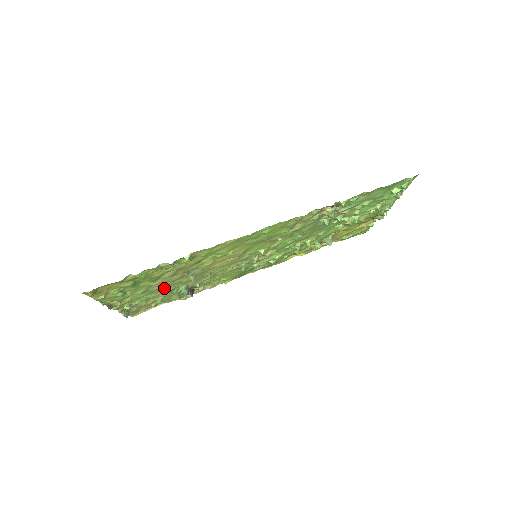
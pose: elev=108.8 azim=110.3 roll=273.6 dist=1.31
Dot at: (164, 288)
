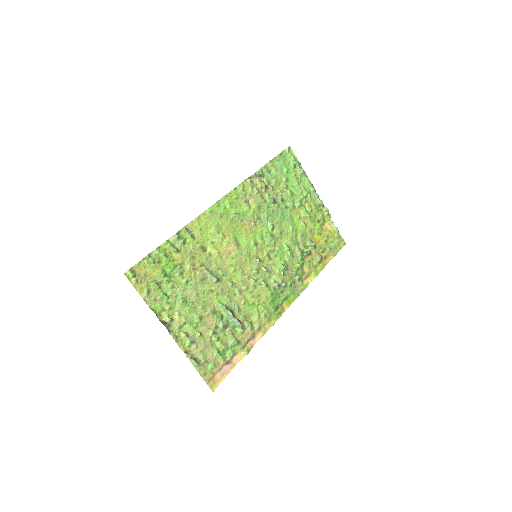
Dot at: (203, 303)
